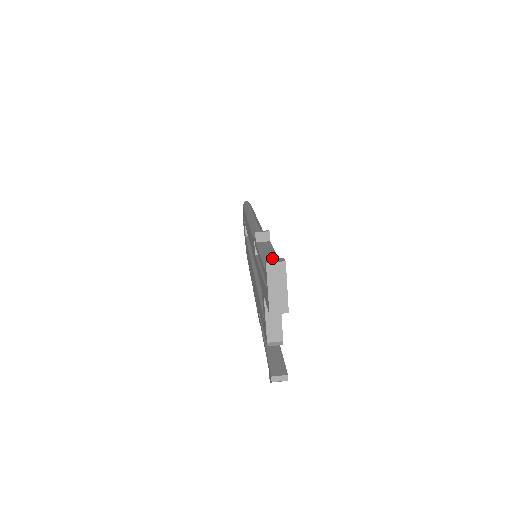
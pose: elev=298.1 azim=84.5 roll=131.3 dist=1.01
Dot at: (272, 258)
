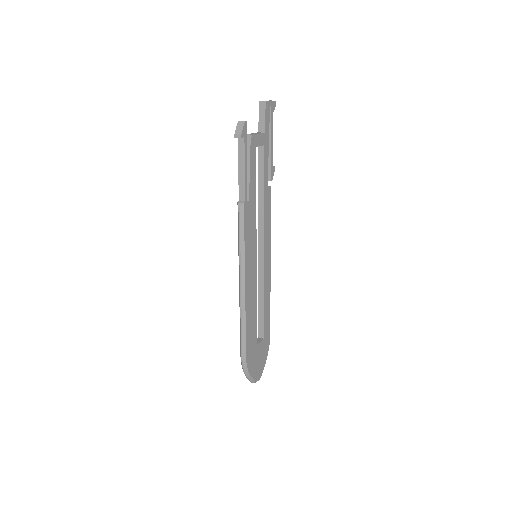
Dot at: (271, 130)
